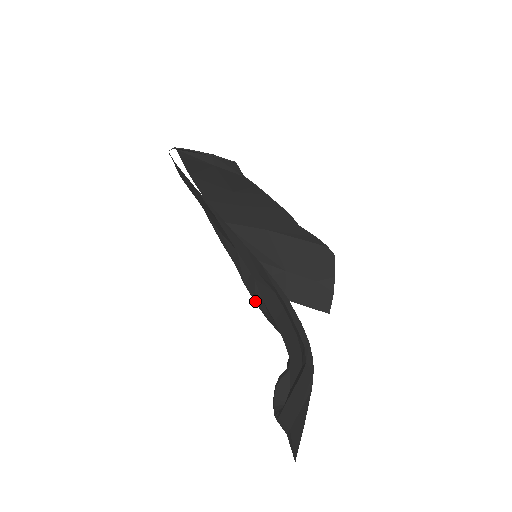
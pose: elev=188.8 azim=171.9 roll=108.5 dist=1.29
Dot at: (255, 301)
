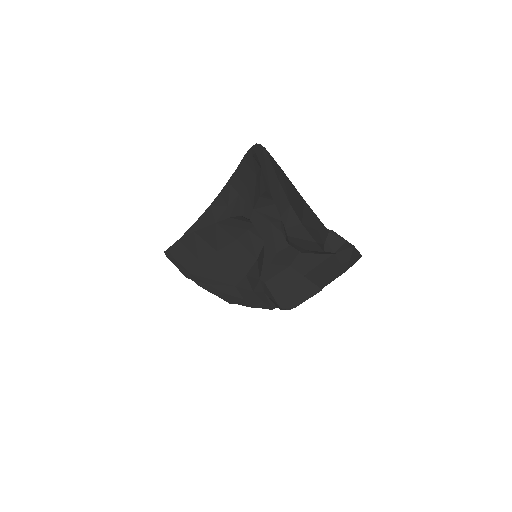
Dot at: (262, 261)
